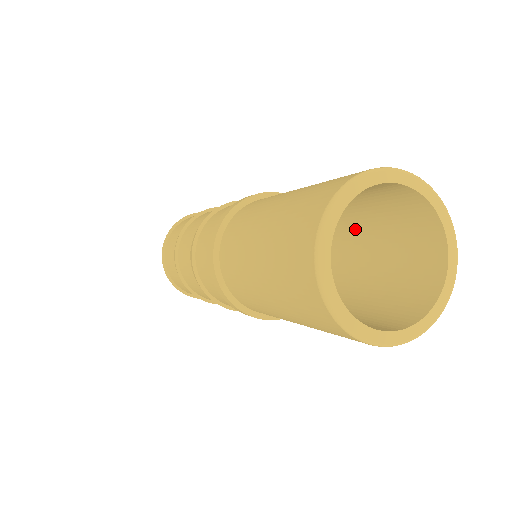
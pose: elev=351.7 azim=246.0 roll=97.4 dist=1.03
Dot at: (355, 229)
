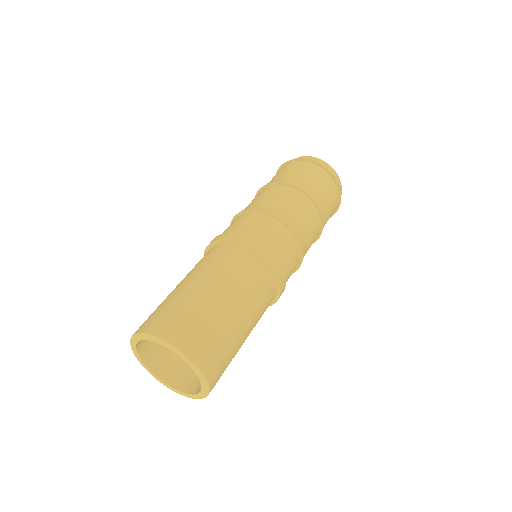
Dot at: occluded
